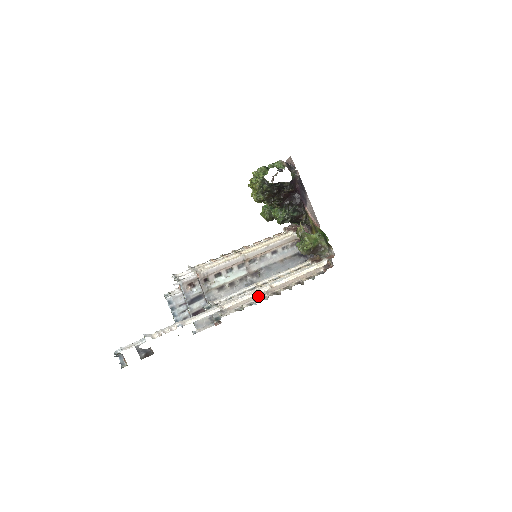
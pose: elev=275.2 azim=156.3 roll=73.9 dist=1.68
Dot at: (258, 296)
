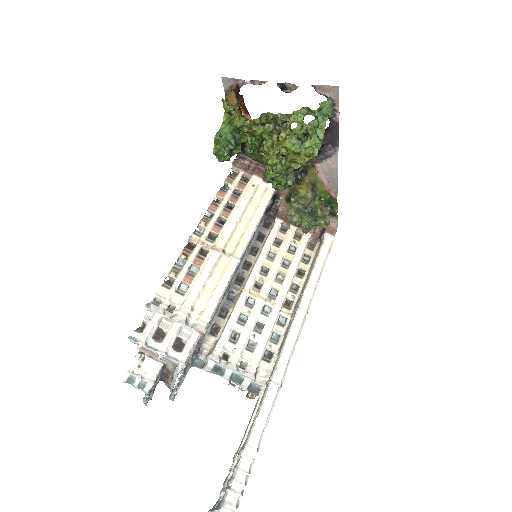
Dot at: (274, 320)
